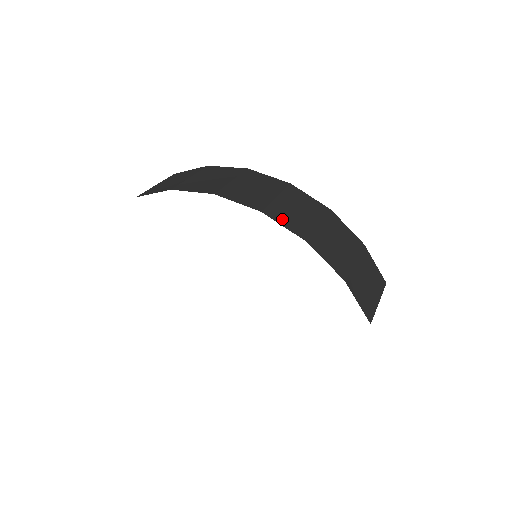
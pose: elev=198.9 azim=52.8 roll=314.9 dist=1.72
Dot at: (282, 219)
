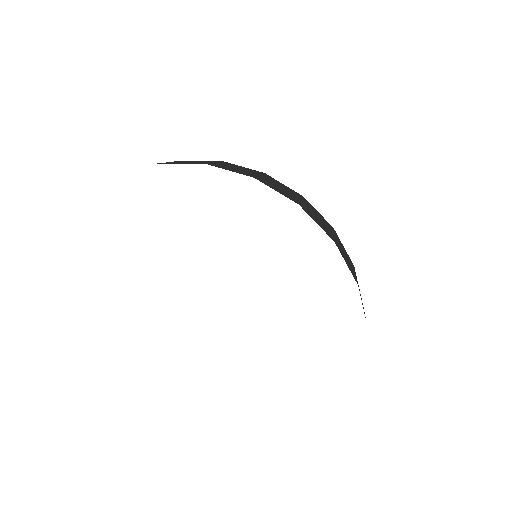
Dot at: (313, 217)
